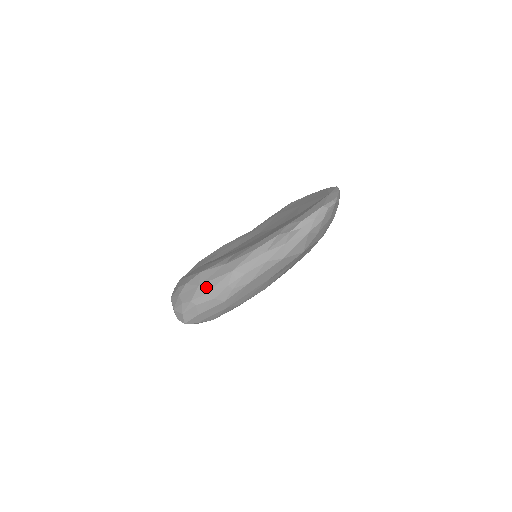
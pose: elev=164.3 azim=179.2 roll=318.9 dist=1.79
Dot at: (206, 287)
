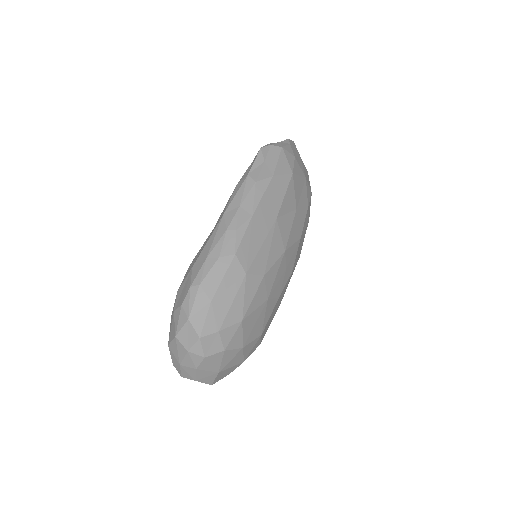
Dot at: (202, 256)
